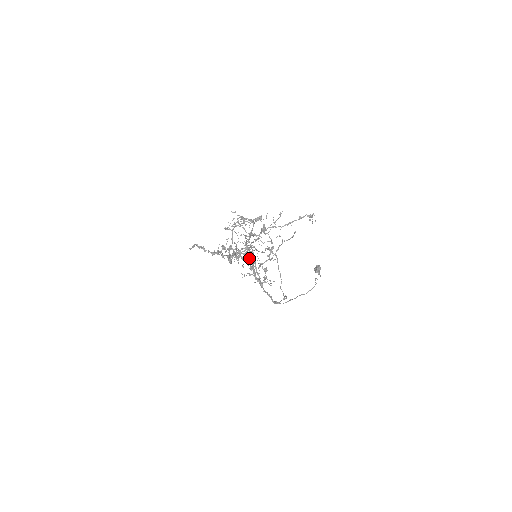
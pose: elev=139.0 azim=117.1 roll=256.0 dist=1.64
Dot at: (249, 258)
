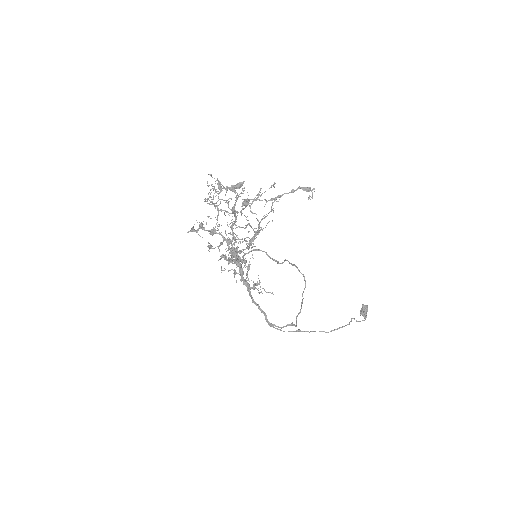
Dot at: occluded
